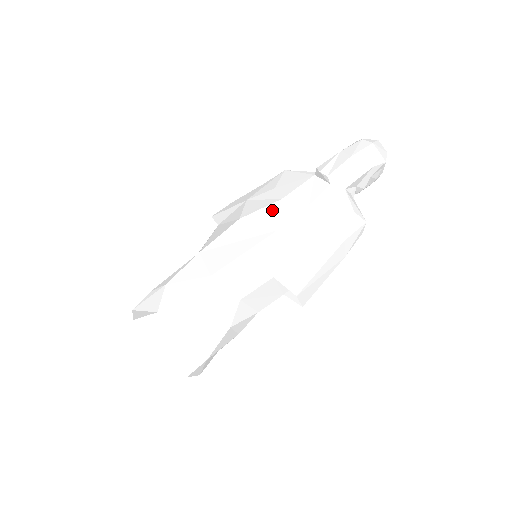
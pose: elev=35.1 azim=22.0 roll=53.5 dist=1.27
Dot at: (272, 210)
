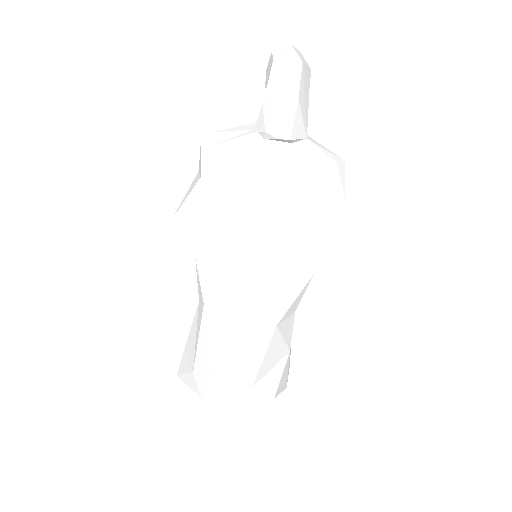
Dot at: (266, 217)
